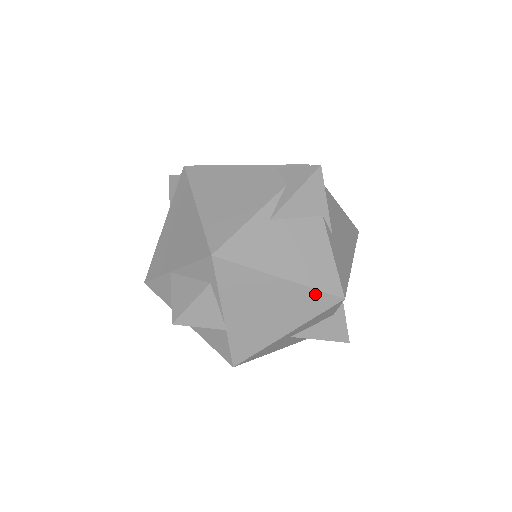
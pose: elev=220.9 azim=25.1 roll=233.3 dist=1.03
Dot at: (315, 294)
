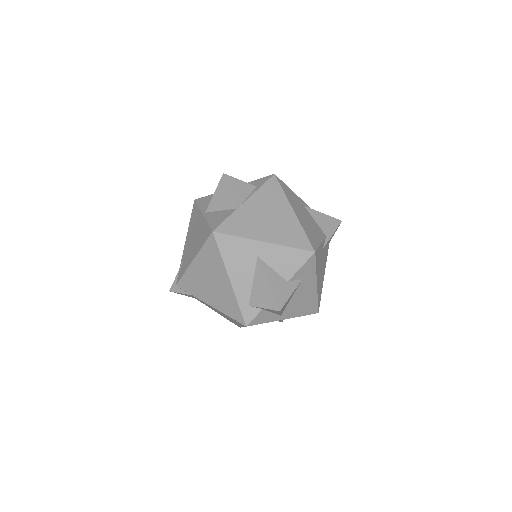
Dot at: (302, 234)
